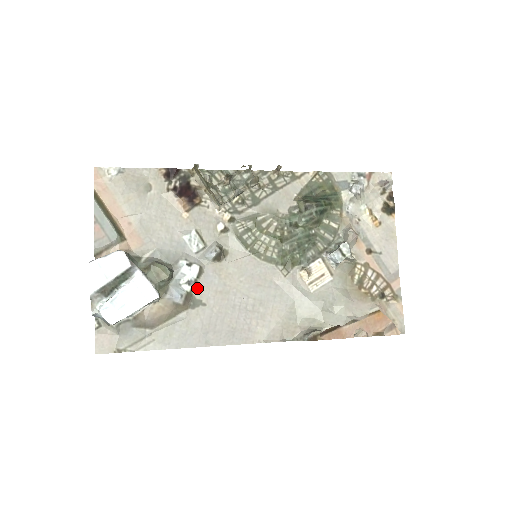
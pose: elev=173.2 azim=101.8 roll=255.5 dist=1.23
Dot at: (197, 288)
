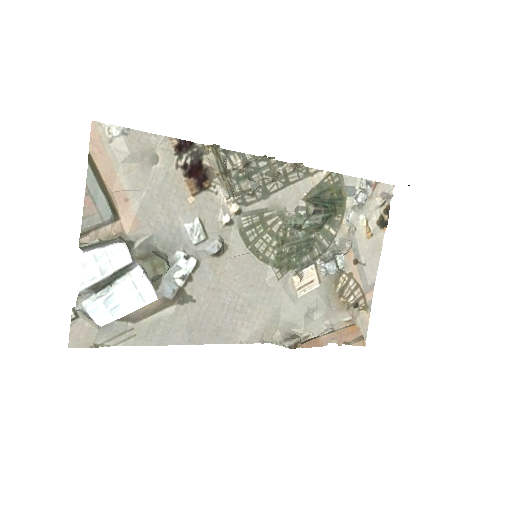
Dot at: (190, 283)
